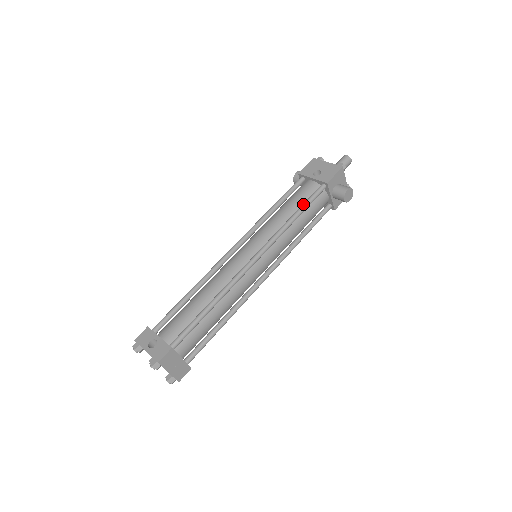
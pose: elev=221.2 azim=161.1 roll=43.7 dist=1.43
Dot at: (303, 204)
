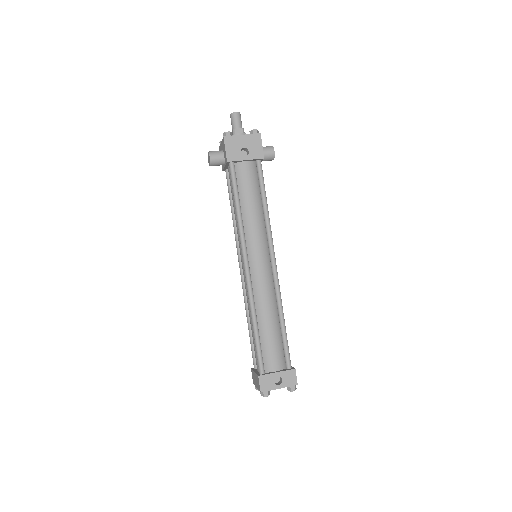
Dot at: (263, 190)
